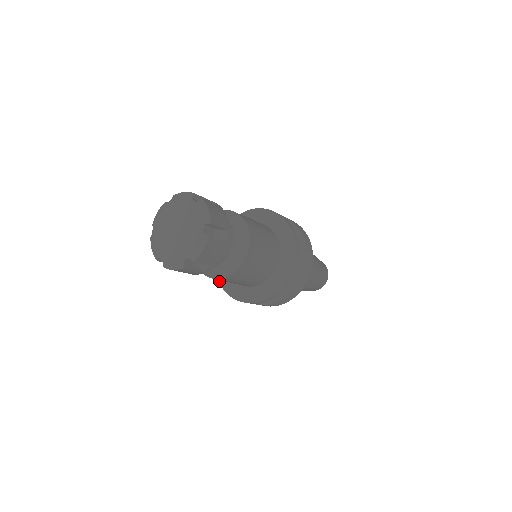
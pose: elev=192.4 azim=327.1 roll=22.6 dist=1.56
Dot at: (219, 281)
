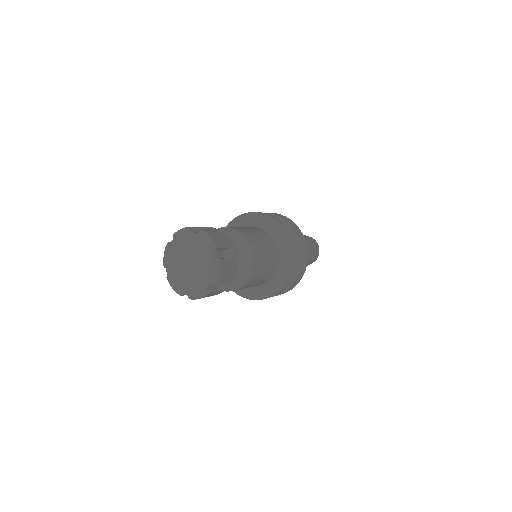
Dot at: occluded
